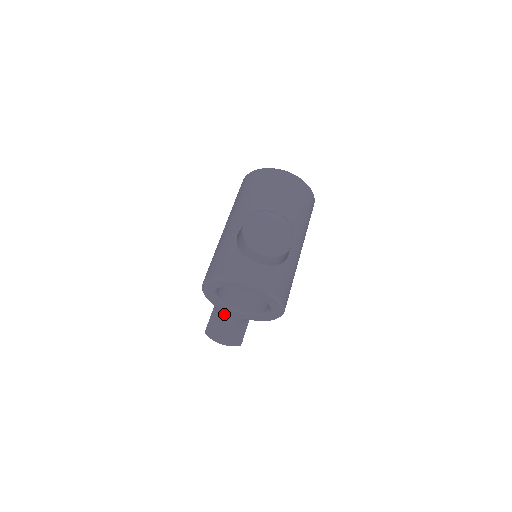
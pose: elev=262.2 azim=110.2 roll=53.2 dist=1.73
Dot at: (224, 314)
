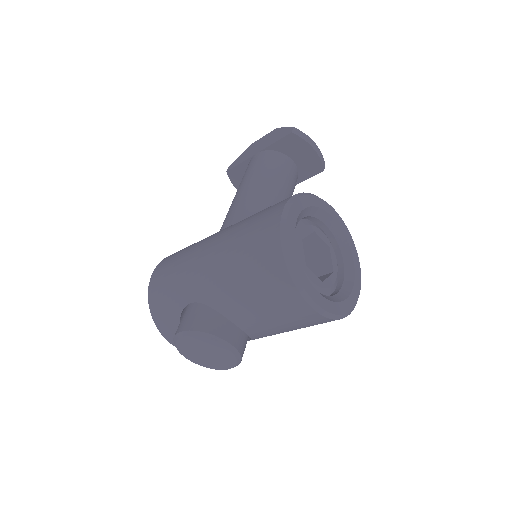
Dot at: occluded
